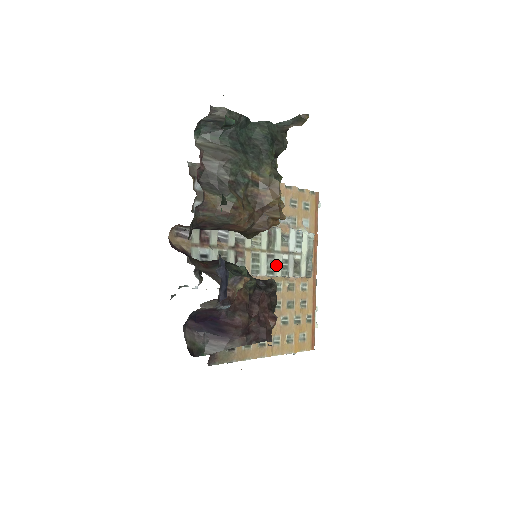
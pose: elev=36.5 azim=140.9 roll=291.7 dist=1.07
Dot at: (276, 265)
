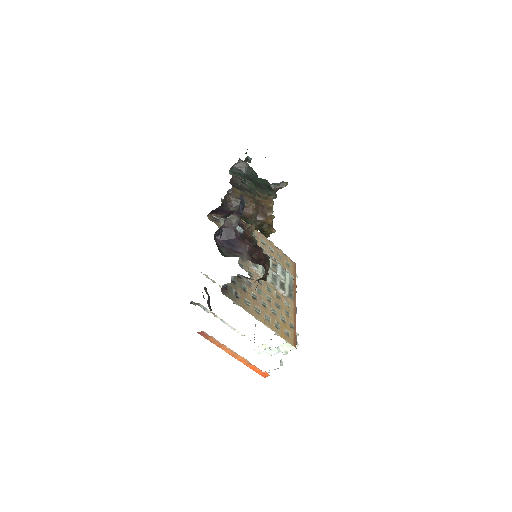
Dot at: occluded
